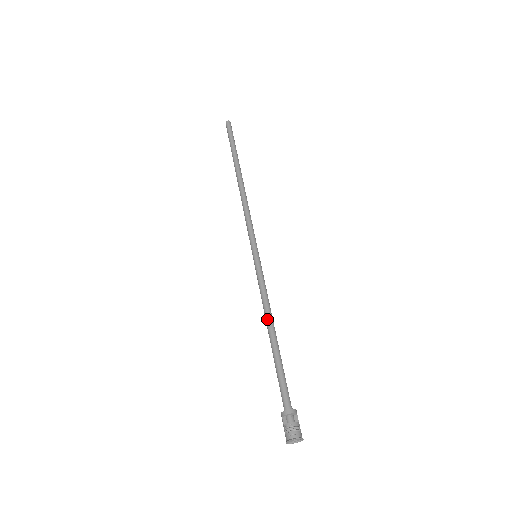
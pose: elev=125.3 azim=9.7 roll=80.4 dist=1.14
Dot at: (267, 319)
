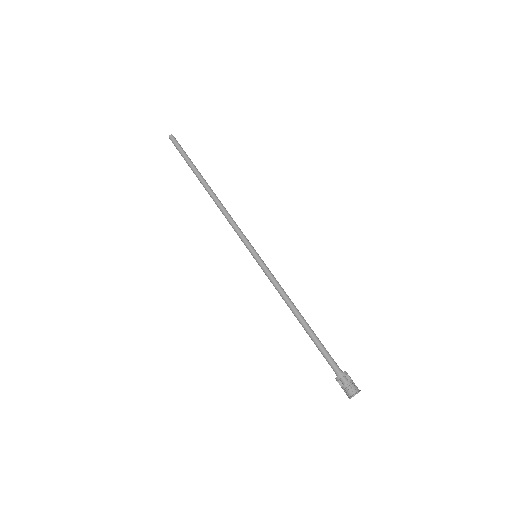
Dot at: (290, 309)
